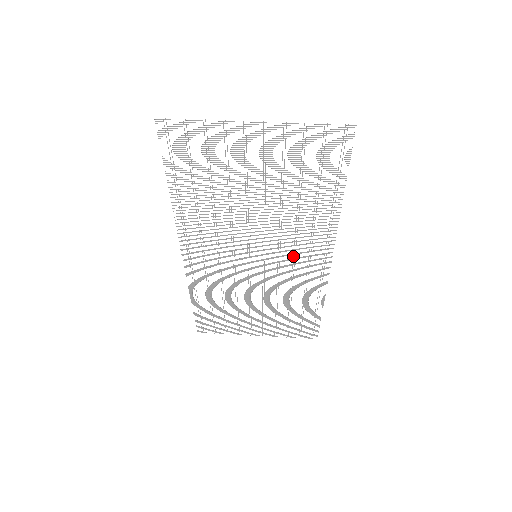
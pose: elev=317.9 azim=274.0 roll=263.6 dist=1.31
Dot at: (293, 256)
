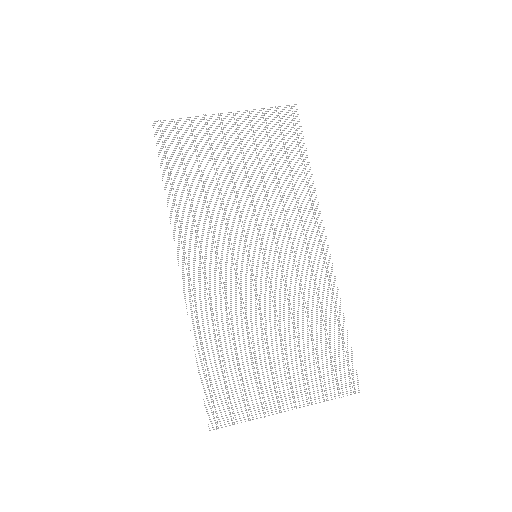
Dot at: (291, 247)
